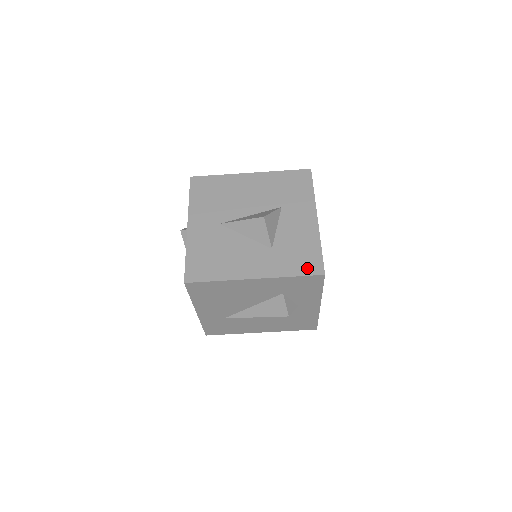
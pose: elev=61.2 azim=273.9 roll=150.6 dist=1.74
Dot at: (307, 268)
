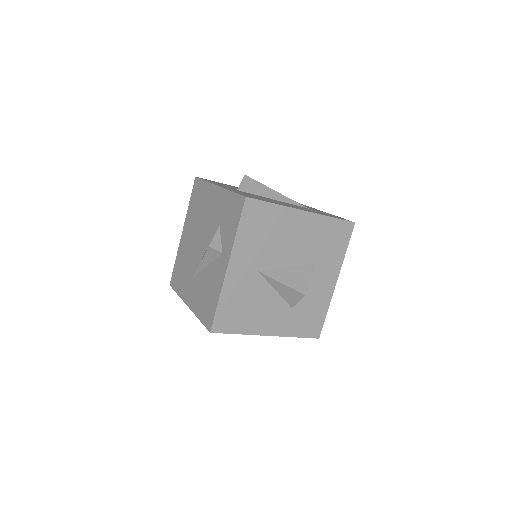
Dot at: (310, 331)
